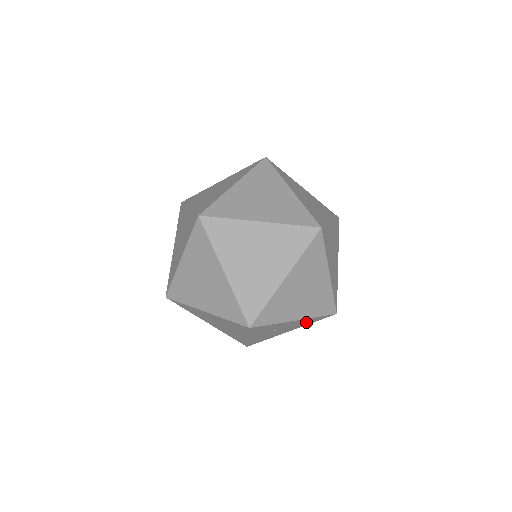
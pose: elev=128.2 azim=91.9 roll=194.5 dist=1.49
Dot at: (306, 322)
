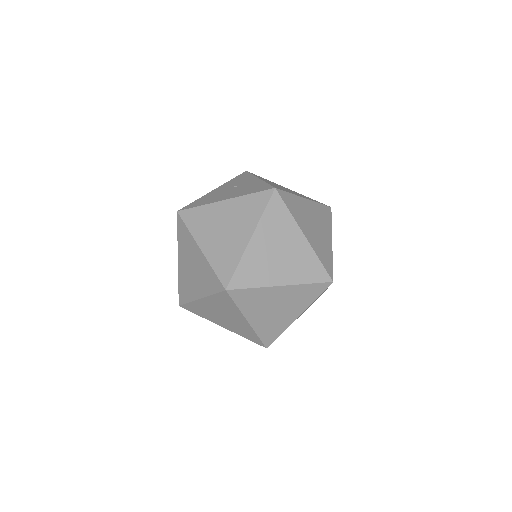
Dot at: occluded
